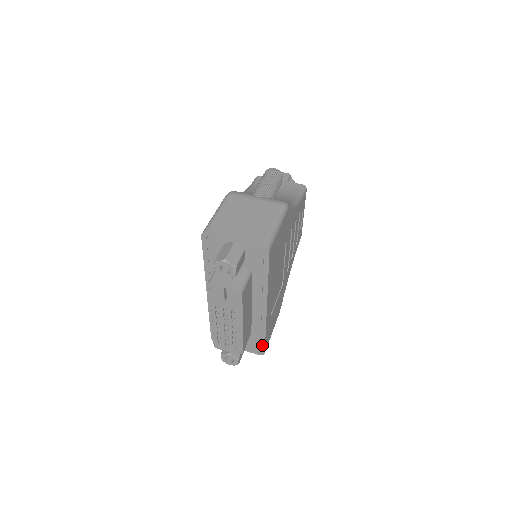
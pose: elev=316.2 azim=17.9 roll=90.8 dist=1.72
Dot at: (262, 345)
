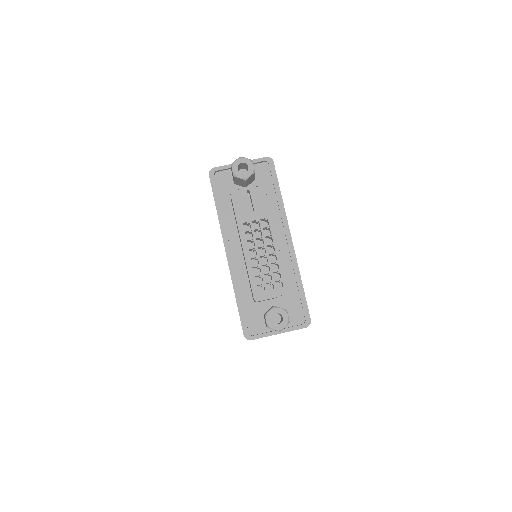
Dot at: (304, 305)
